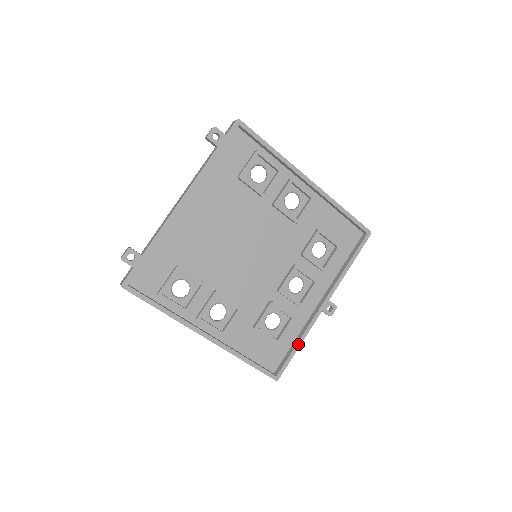
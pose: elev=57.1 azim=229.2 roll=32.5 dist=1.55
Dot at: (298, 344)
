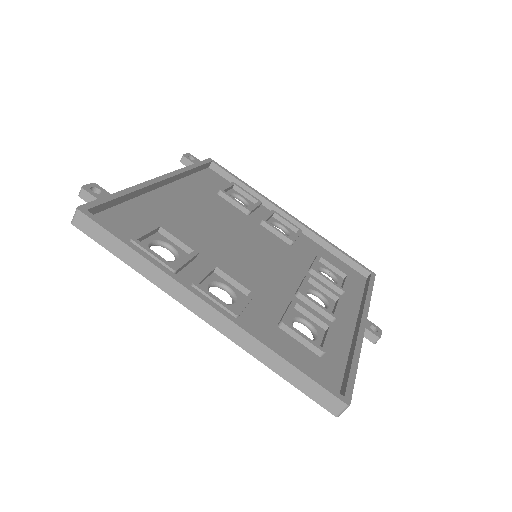
Dot at: (355, 359)
